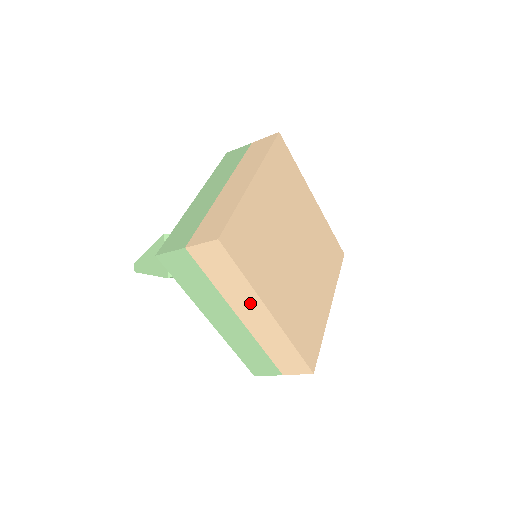
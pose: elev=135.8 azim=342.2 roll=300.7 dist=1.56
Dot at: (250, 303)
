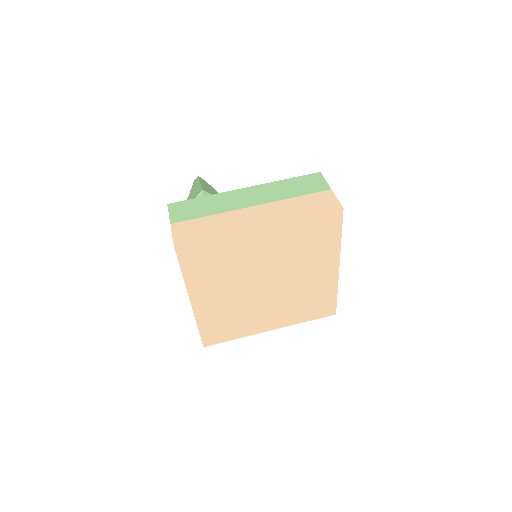
Dot at: occluded
